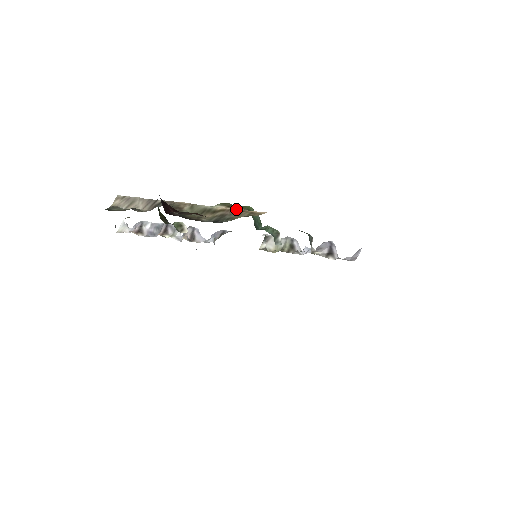
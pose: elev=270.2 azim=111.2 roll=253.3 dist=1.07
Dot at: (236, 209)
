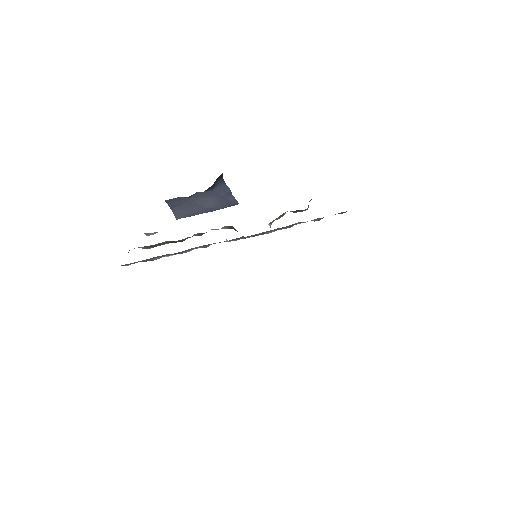
Dot at: occluded
